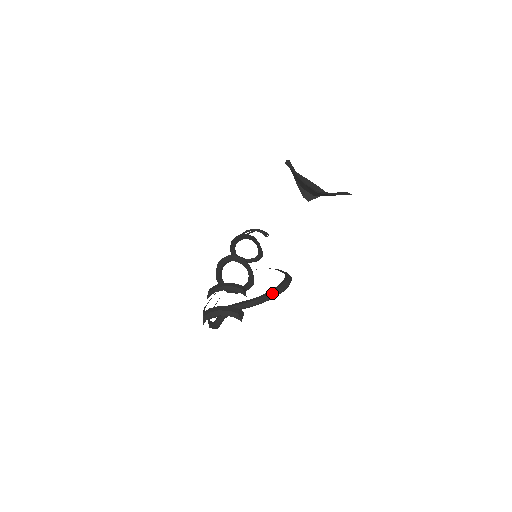
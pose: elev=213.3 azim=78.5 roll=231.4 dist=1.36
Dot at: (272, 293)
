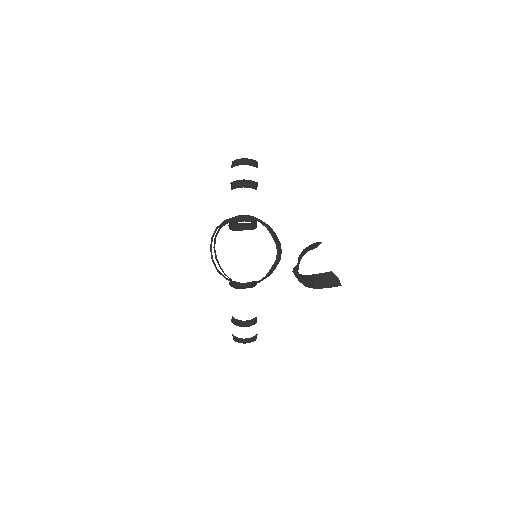
Dot at: (268, 276)
